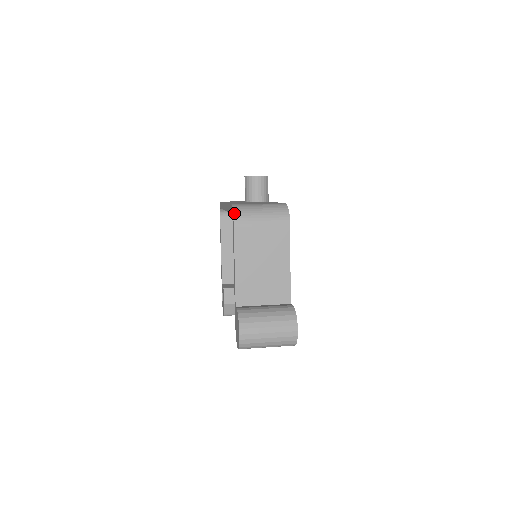
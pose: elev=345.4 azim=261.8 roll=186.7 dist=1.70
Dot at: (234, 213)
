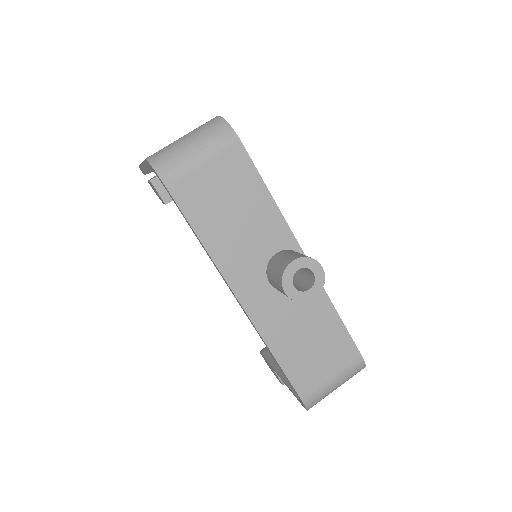
Dot at: occluded
